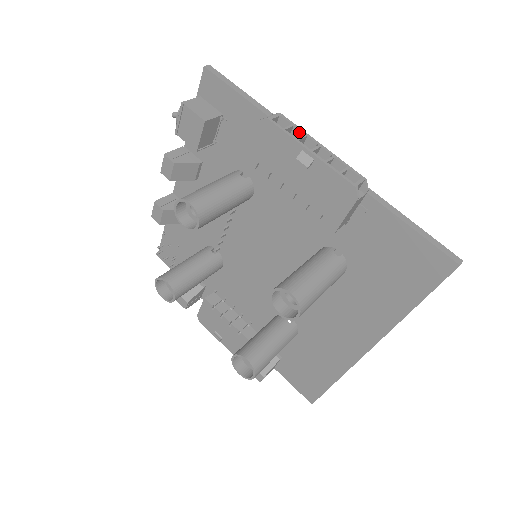
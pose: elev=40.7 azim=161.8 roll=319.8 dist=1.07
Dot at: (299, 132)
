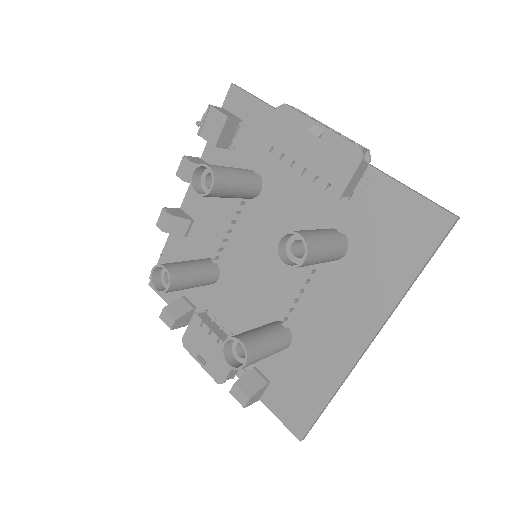
Dot at: occluded
